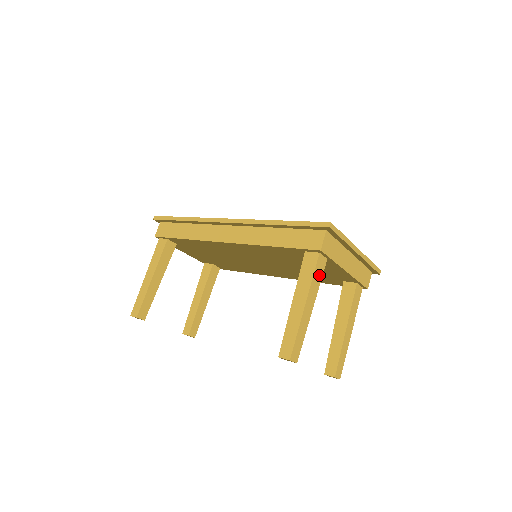
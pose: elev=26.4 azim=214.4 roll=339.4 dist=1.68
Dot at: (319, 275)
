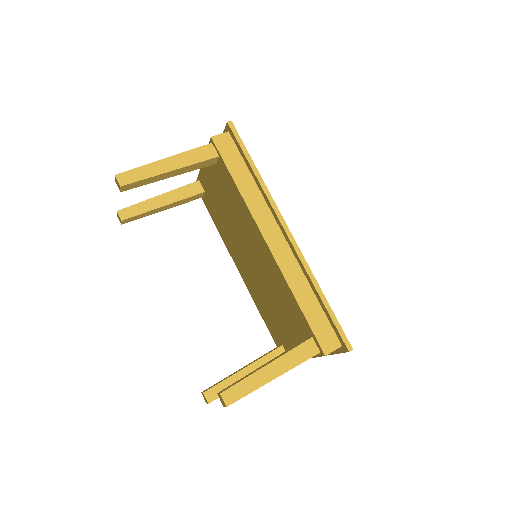
Dot at: occluded
